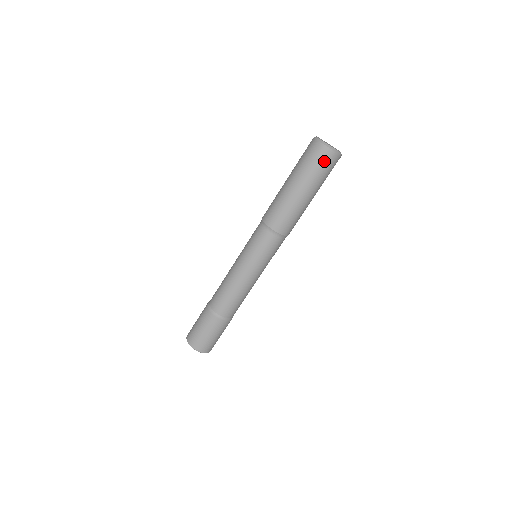
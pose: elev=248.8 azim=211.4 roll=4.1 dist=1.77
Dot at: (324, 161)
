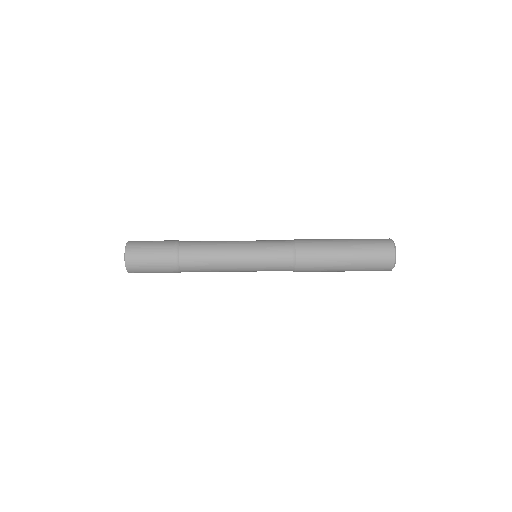
Dot at: (378, 239)
